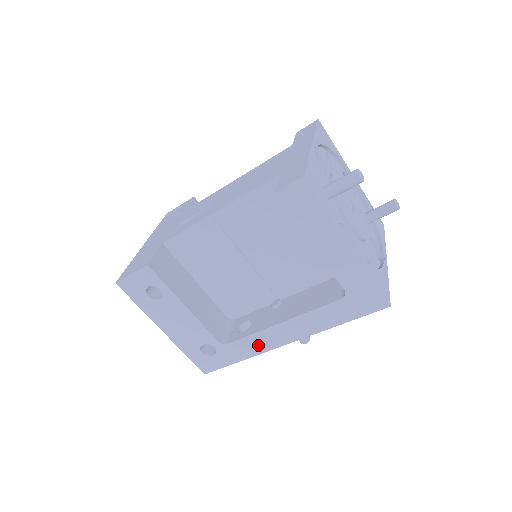
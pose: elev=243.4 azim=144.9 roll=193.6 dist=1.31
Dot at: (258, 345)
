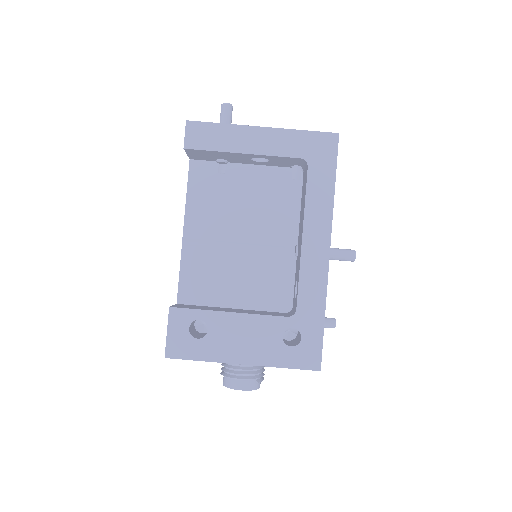
Dot at: (315, 280)
